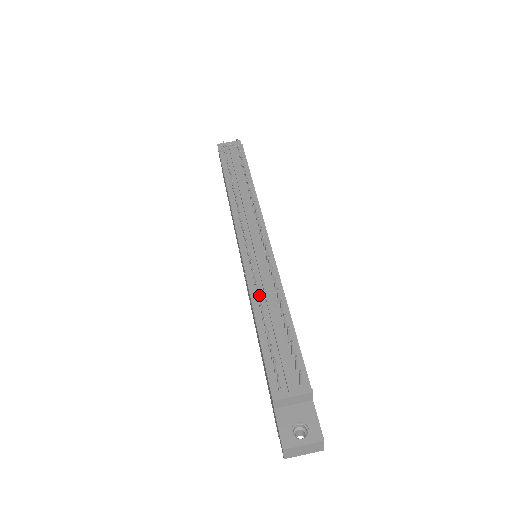
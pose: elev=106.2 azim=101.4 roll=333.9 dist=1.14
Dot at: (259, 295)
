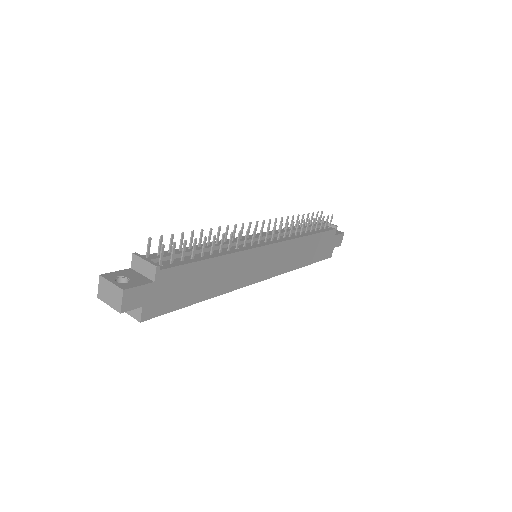
Dot at: (211, 230)
